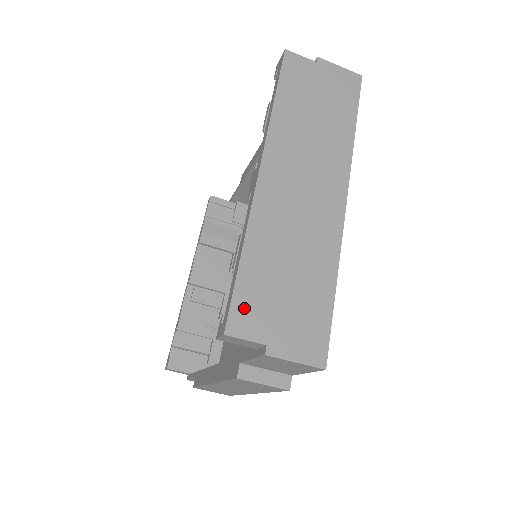
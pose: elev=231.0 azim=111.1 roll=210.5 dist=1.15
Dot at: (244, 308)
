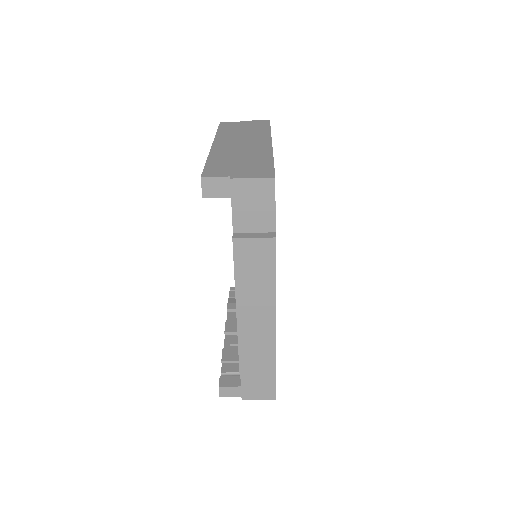
Dot at: (212, 170)
